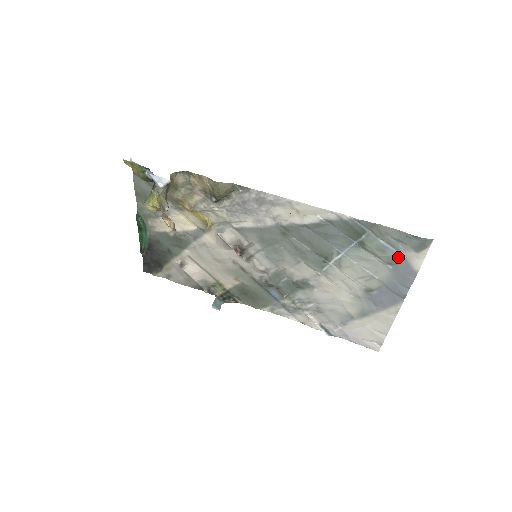
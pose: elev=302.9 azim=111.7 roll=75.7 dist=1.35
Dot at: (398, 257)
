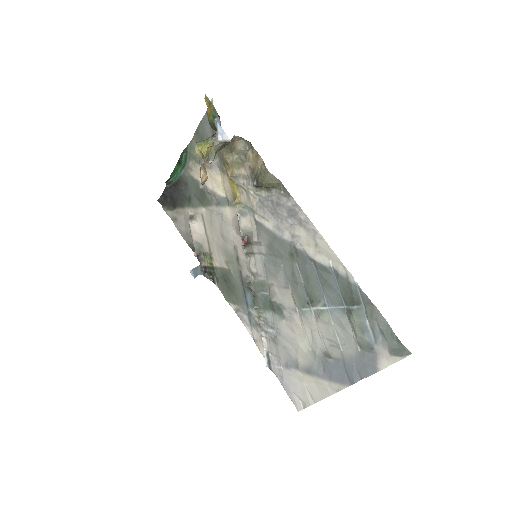
Dot at: (371, 346)
